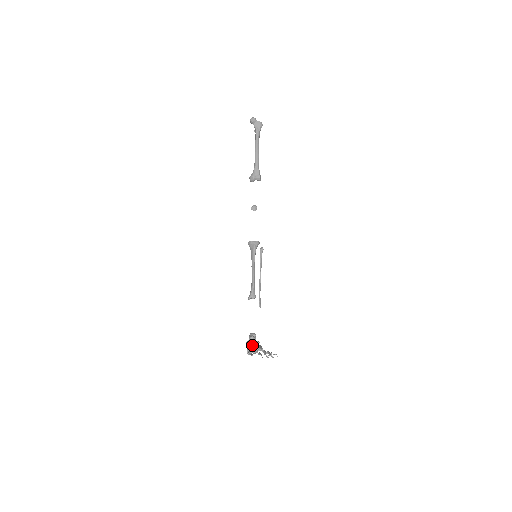
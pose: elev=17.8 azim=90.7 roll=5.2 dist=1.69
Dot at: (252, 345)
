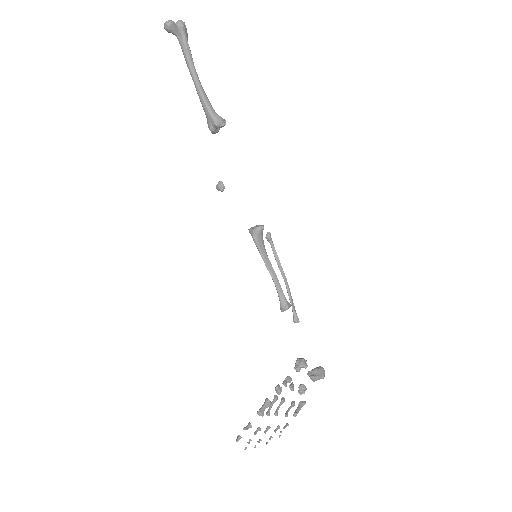
Dot at: (307, 373)
